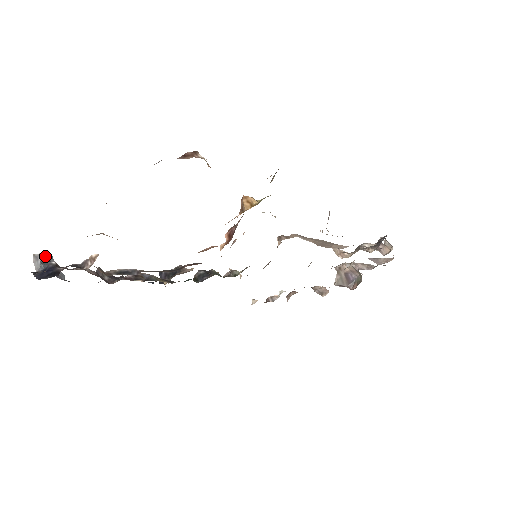
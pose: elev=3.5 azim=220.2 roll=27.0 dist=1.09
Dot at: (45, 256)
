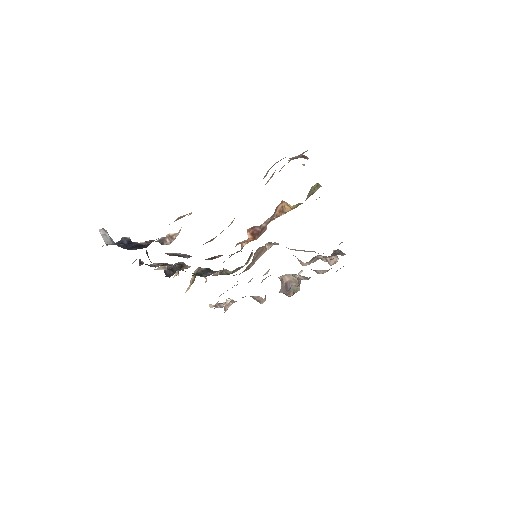
Dot at: occluded
